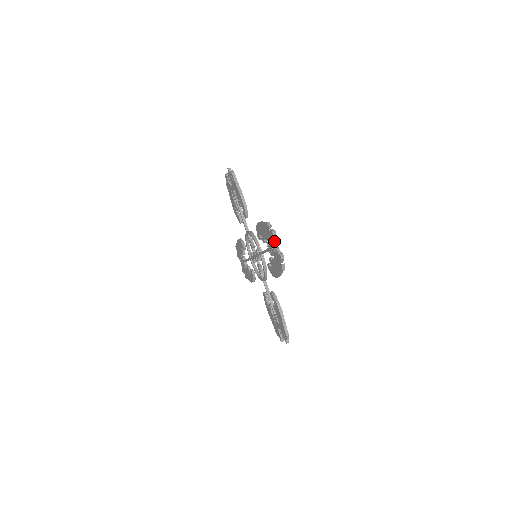
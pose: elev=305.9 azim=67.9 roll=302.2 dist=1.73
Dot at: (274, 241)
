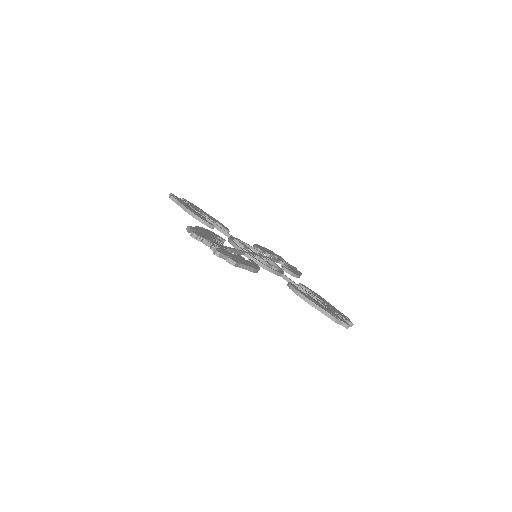
Dot at: (203, 242)
